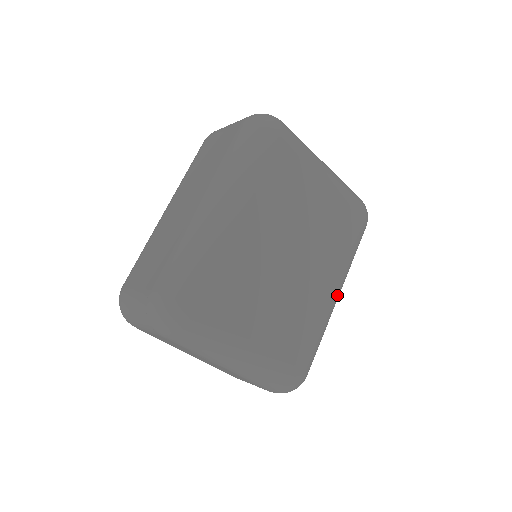
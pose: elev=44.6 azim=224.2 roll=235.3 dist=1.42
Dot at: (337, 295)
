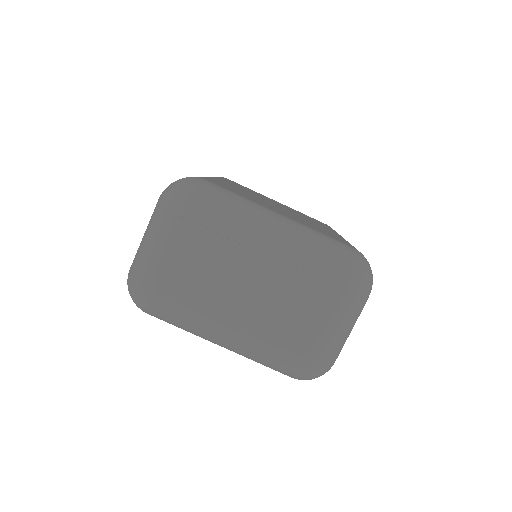
Dot at: occluded
